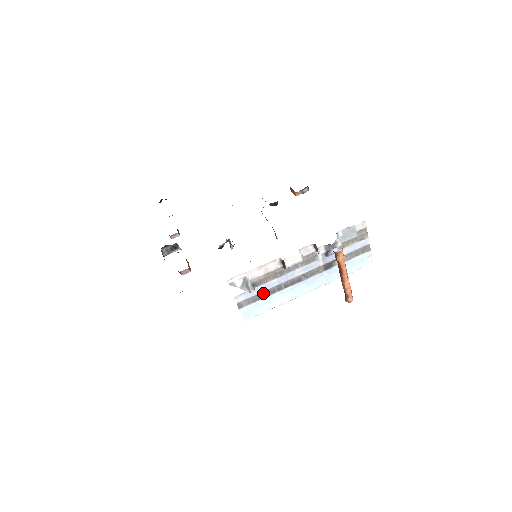
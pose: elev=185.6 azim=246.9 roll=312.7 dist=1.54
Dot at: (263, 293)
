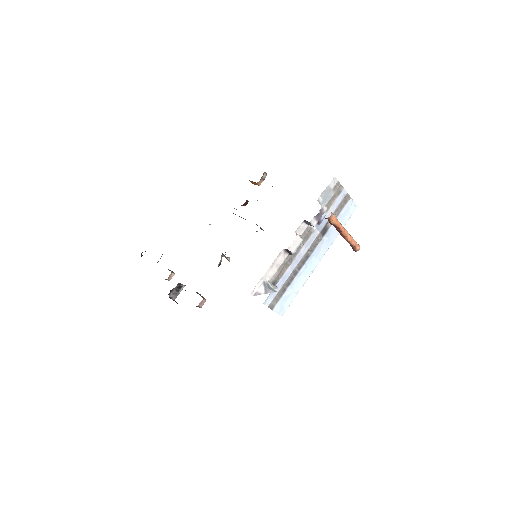
Dot at: (284, 285)
